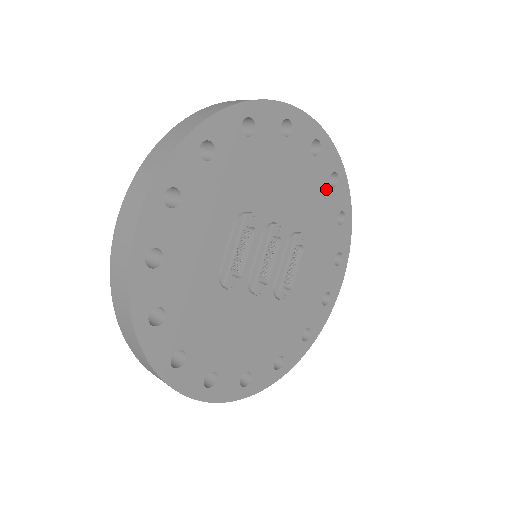
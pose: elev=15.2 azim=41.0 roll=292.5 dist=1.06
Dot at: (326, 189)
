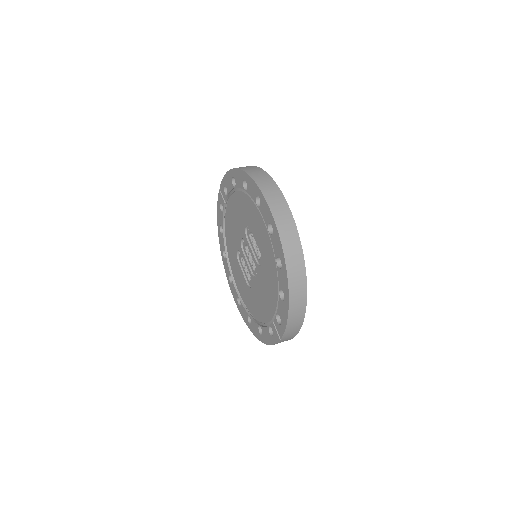
Dot at: occluded
